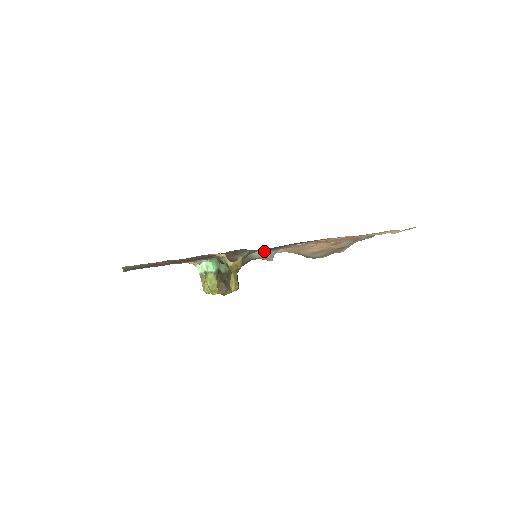
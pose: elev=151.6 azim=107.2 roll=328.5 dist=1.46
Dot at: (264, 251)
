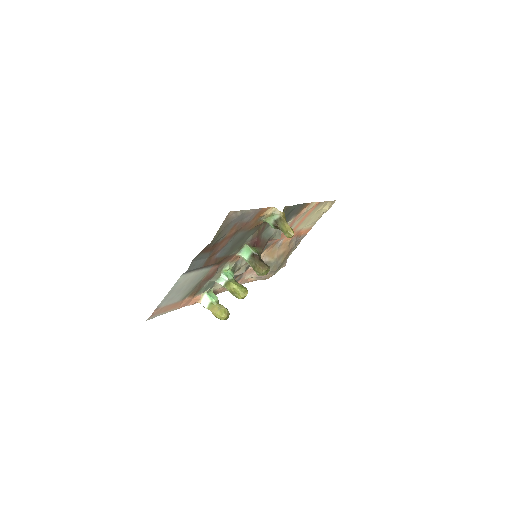
Dot at: occluded
